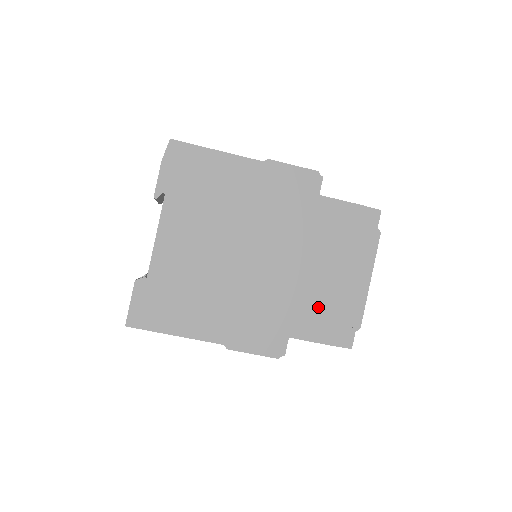
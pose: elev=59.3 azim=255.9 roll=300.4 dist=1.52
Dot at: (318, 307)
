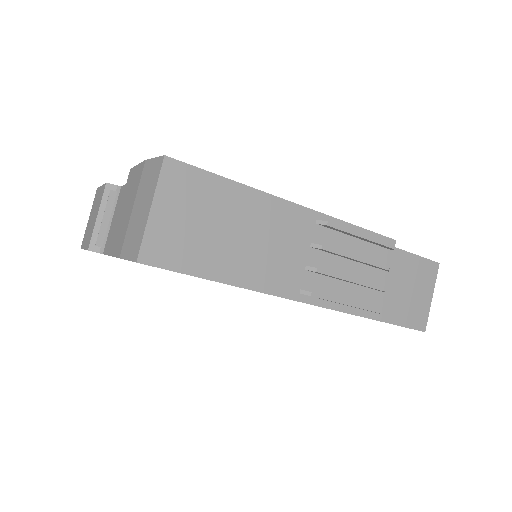
Dot at: occluded
